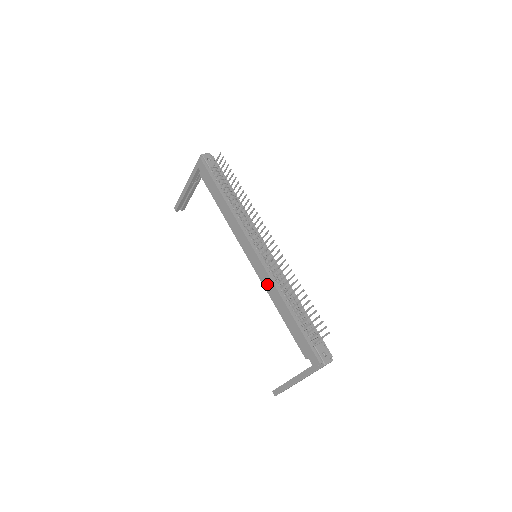
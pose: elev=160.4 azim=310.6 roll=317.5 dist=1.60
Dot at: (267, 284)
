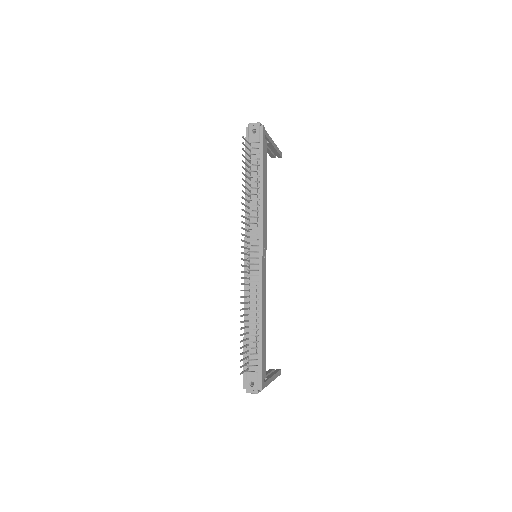
Dot at: occluded
